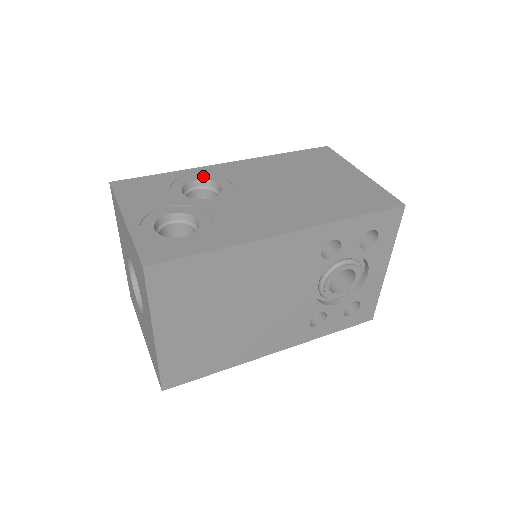
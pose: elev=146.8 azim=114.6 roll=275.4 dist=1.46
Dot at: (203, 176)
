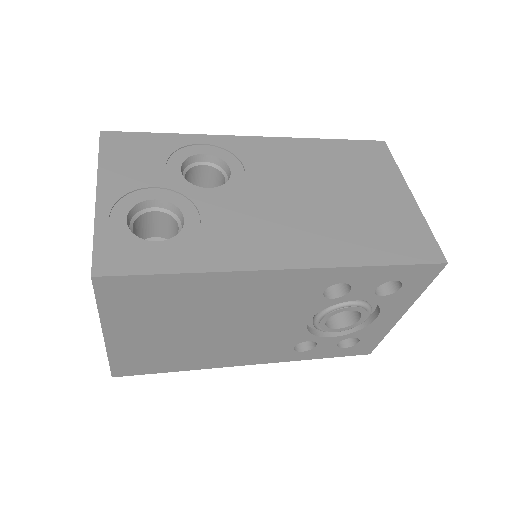
Dot at: (215, 150)
